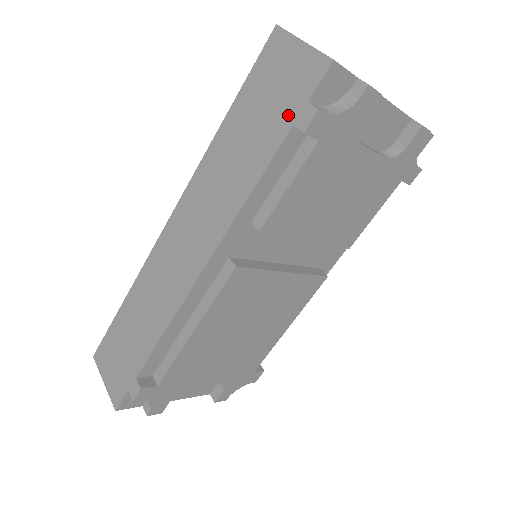
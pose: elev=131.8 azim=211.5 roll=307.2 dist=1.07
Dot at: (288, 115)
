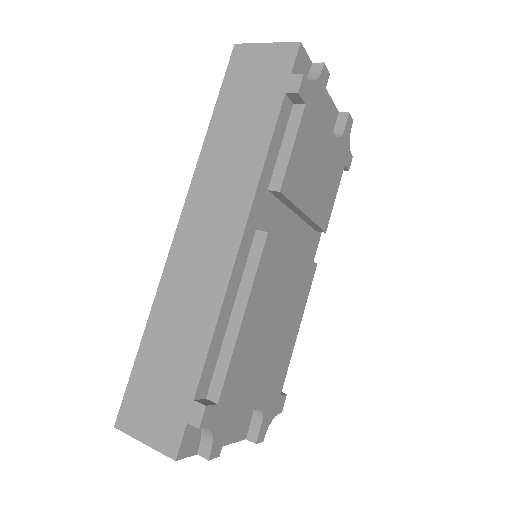
Dot at: (277, 89)
